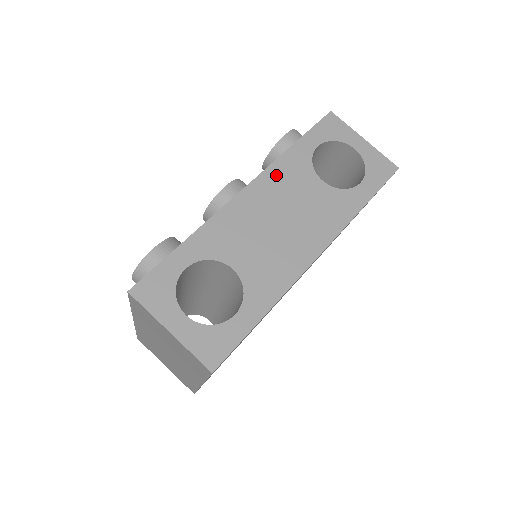
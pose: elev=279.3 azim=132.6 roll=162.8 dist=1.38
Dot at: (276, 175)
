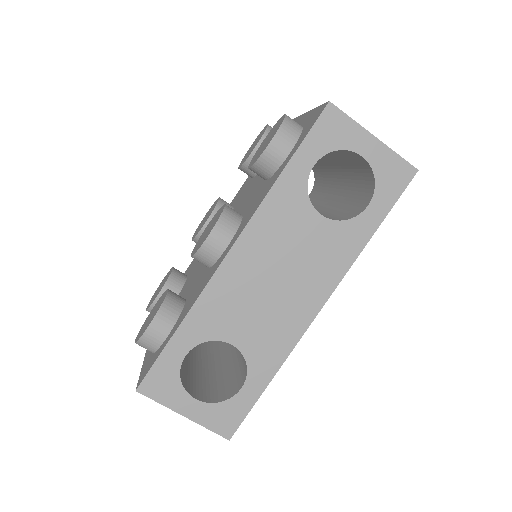
Dot at: (265, 222)
